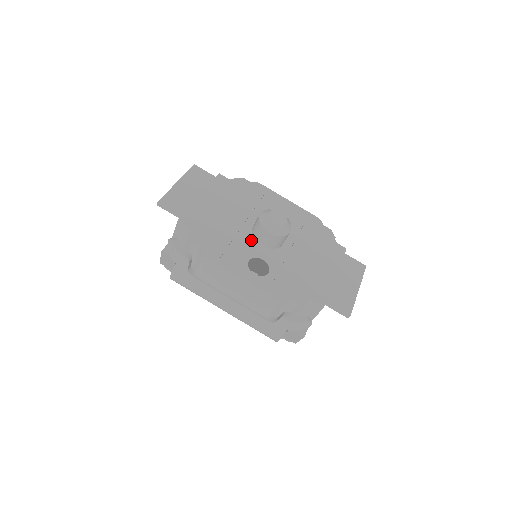
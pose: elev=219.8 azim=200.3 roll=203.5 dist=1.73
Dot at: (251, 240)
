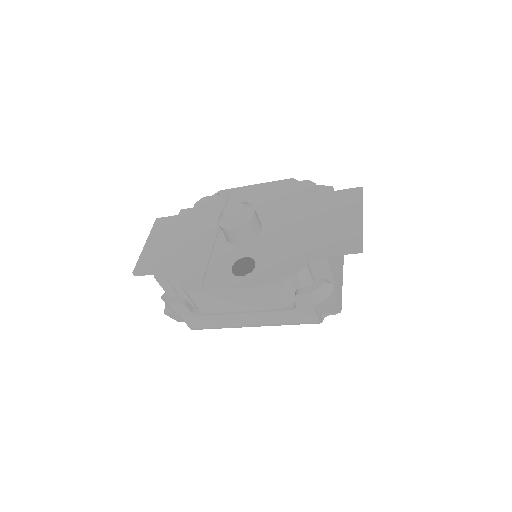
Dot at: (228, 247)
